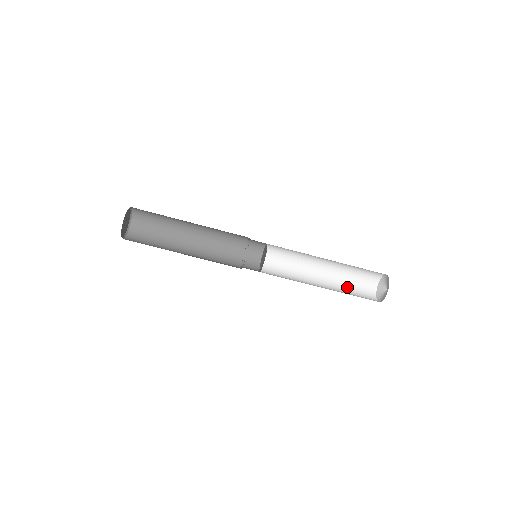
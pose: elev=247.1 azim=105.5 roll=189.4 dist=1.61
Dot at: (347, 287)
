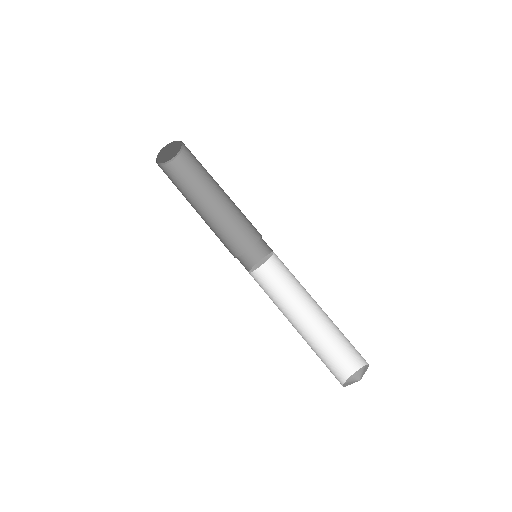
Dot at: (323, 350)
